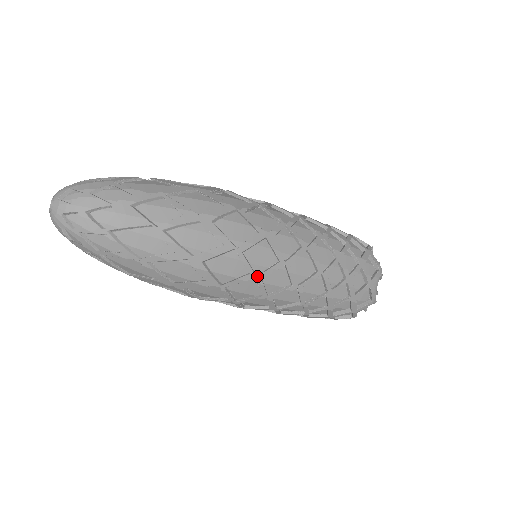
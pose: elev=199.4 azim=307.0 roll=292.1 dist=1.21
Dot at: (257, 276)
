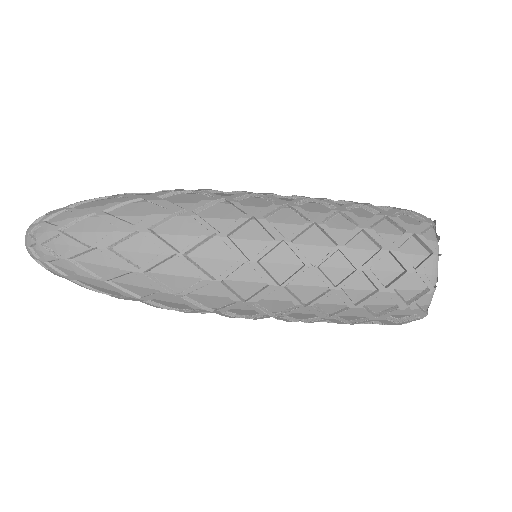
Dot at: (225, 198)
